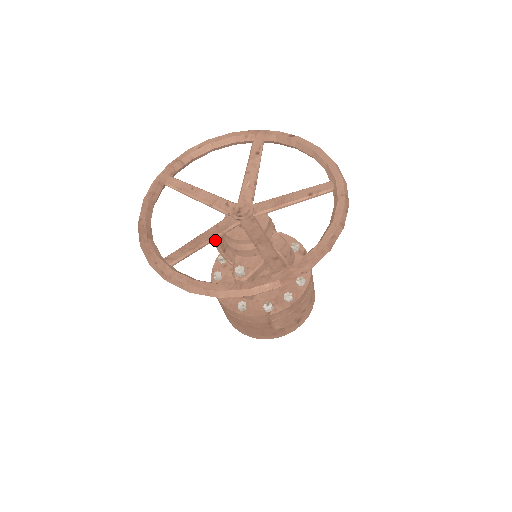
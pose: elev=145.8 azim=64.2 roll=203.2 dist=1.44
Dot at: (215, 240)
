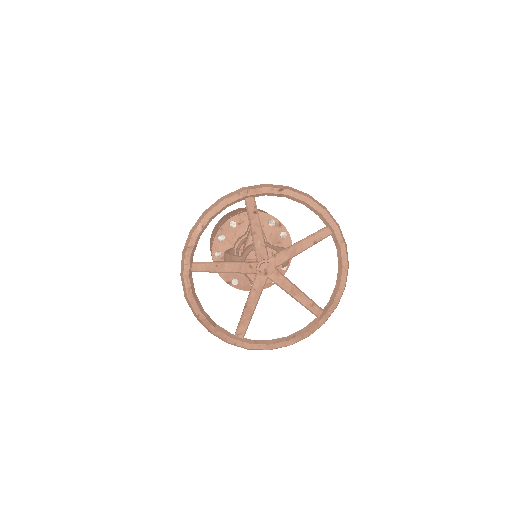
Dot at: occluded
